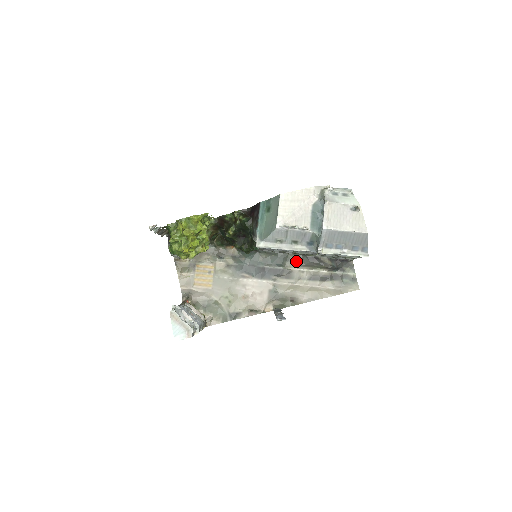
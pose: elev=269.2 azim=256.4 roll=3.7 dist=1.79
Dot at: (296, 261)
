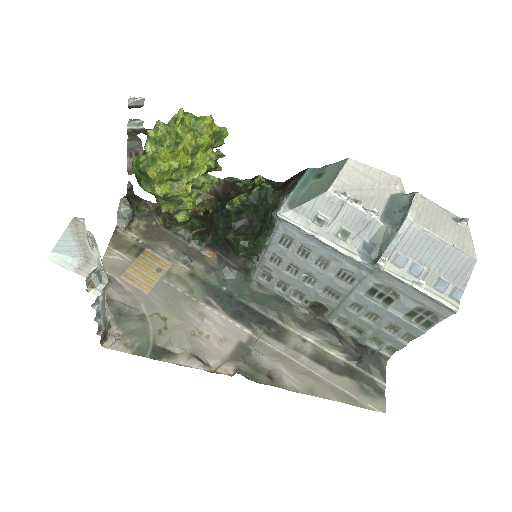
Dot at: (300, 319)
